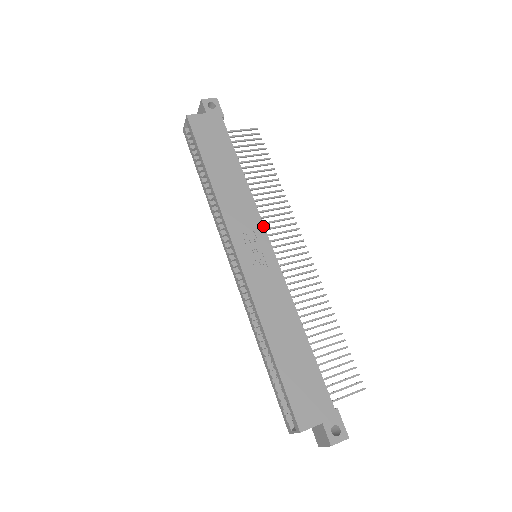
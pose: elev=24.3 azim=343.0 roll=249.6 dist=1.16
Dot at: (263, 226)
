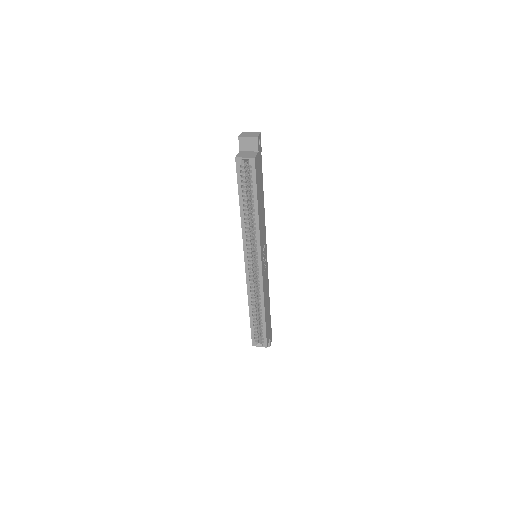
Dot at: occluded
